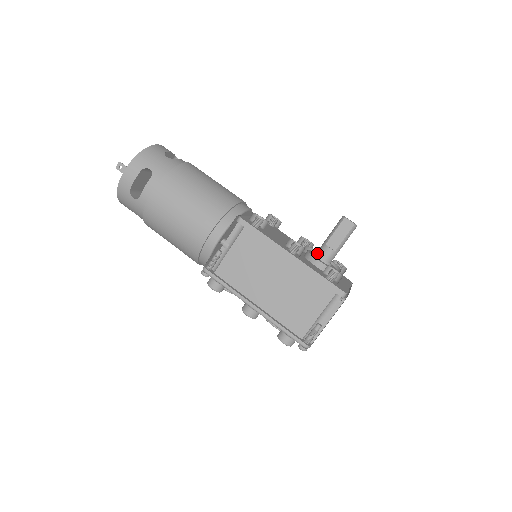
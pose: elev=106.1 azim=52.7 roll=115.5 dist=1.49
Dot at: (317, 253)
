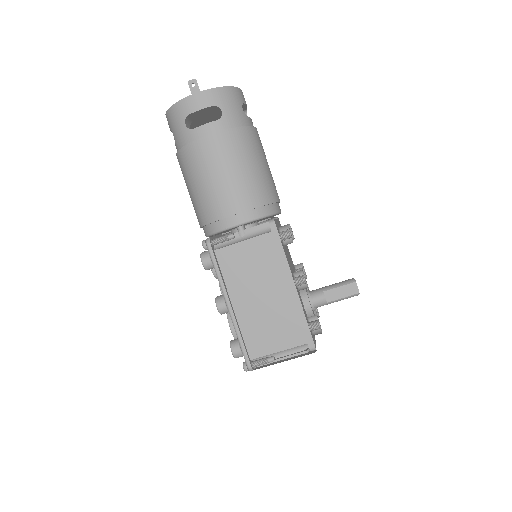
Dot at: (311, 293)
